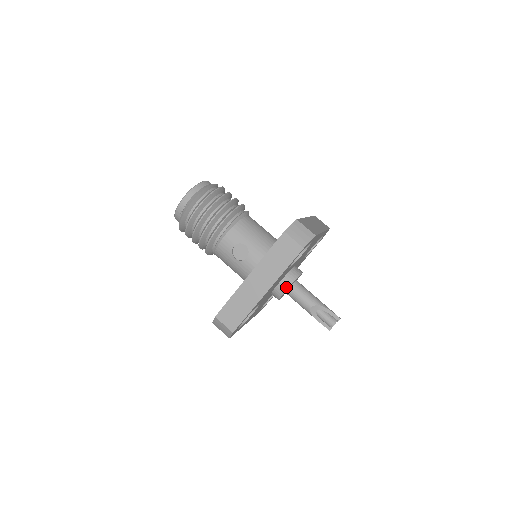
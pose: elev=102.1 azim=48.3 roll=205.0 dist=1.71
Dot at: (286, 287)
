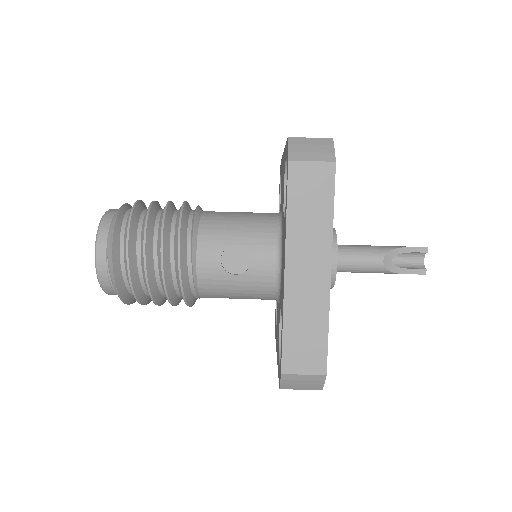
Dot at: (333, 259)
